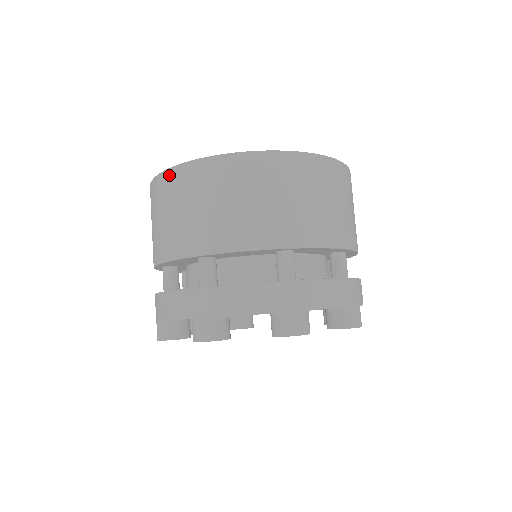
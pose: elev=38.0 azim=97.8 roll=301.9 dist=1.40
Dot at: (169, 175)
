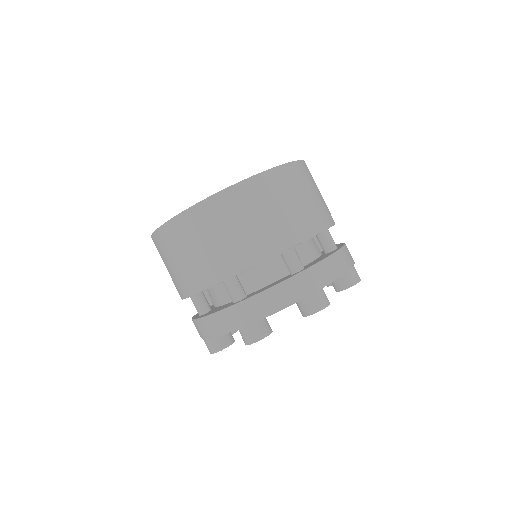
Dot at: (172, 225)
